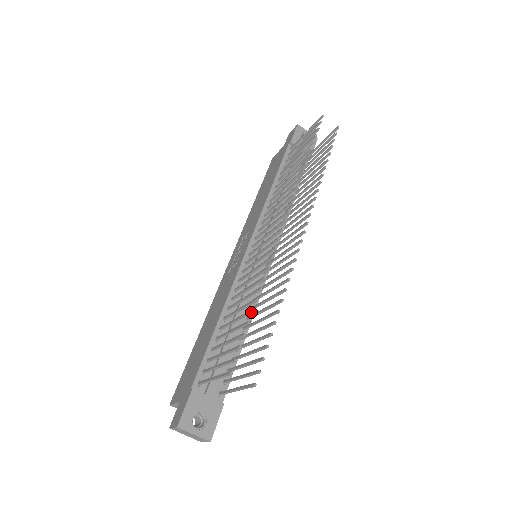
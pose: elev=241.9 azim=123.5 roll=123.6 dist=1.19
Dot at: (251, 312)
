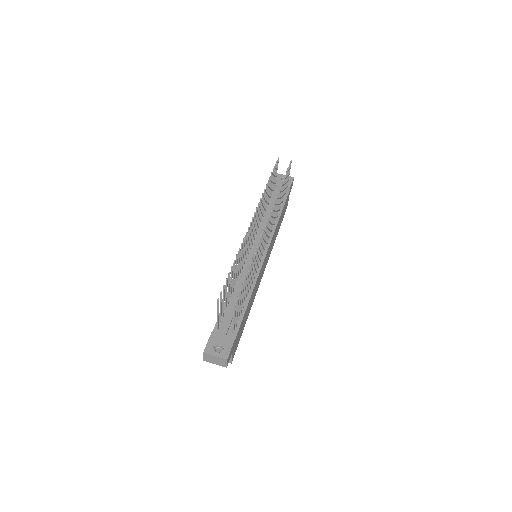
Dot at: (231, 268)
